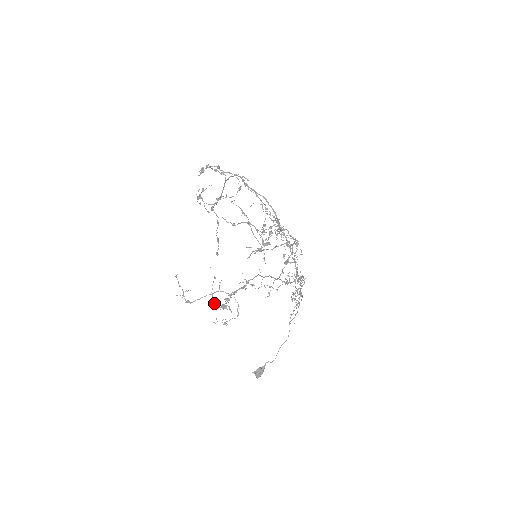
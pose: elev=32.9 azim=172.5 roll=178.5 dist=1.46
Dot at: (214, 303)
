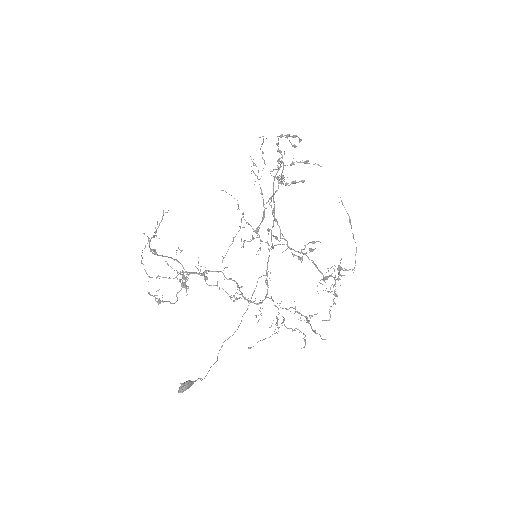
Dot at: occluded
